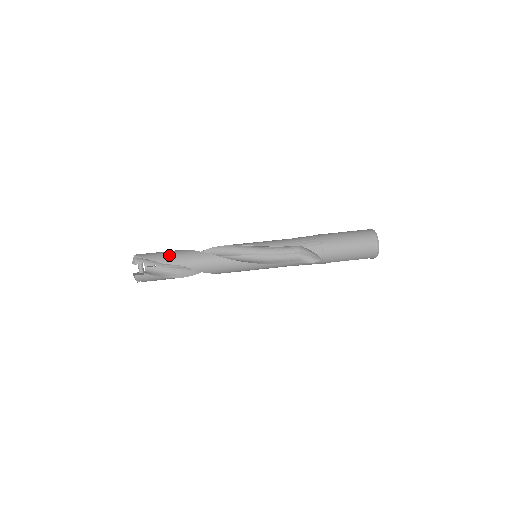
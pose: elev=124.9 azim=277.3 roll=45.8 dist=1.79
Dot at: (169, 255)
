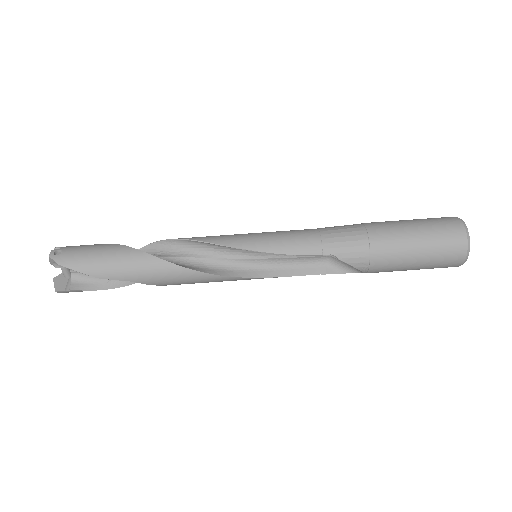
Dot at: (107, 263)
